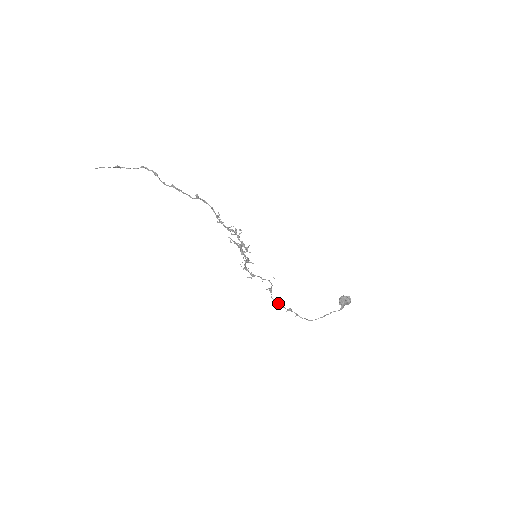
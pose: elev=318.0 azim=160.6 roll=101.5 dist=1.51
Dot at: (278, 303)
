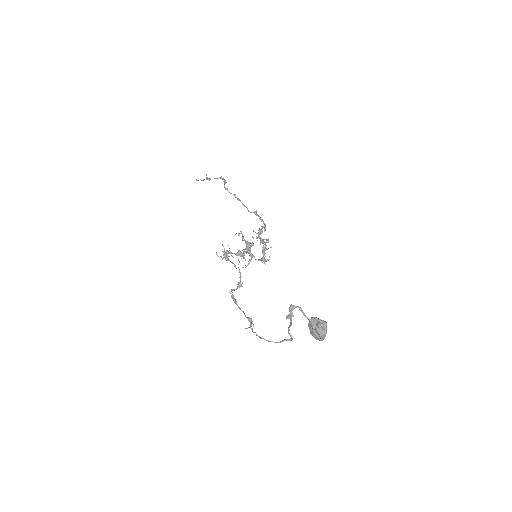
Dot at: (232, 295)
